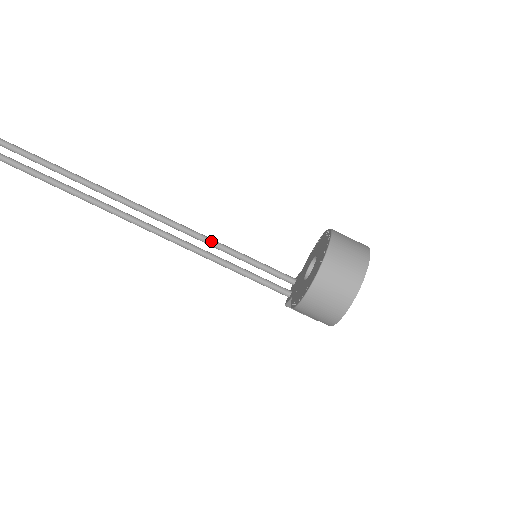
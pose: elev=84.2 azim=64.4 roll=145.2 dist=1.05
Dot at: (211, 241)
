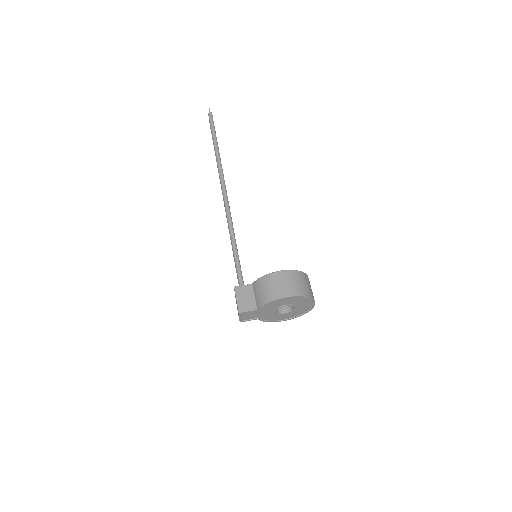
Dot at: occluded
